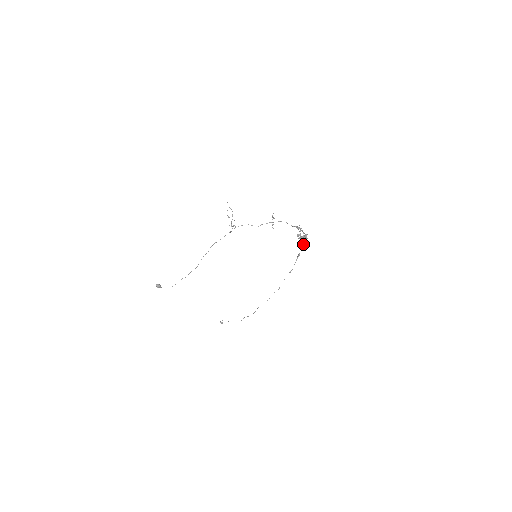
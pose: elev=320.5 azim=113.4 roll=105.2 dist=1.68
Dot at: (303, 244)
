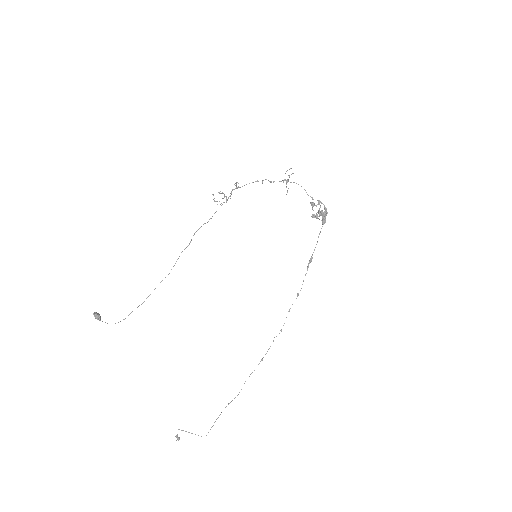
Dot at: occluded
